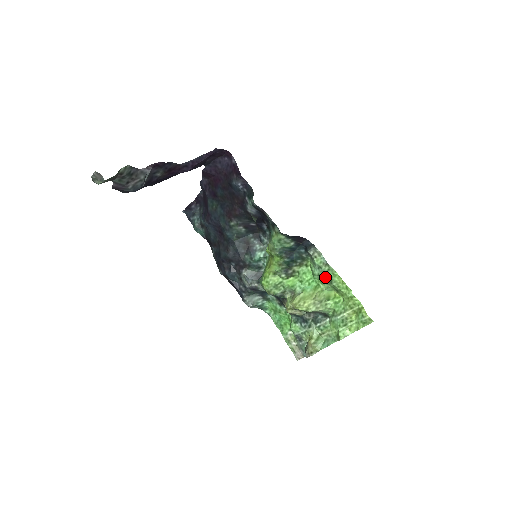
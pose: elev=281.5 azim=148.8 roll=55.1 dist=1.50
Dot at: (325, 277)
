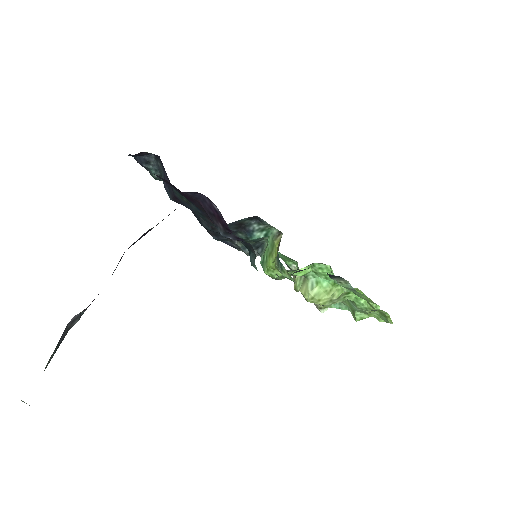
Dot at: occluded
